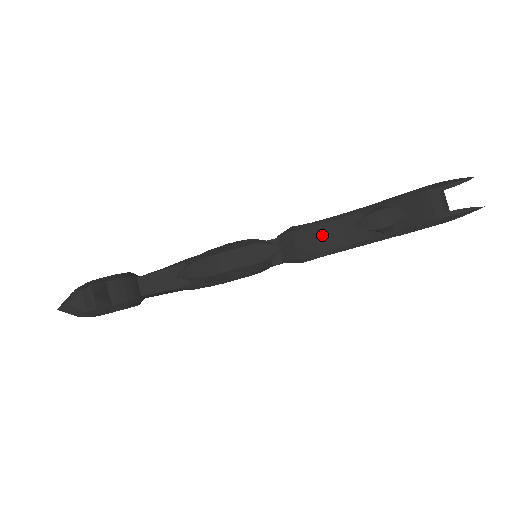
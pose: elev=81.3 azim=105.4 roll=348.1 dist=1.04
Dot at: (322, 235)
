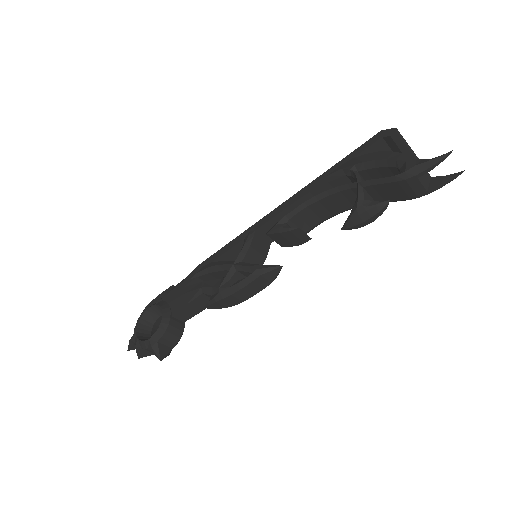
Dot at: (307, 217)
